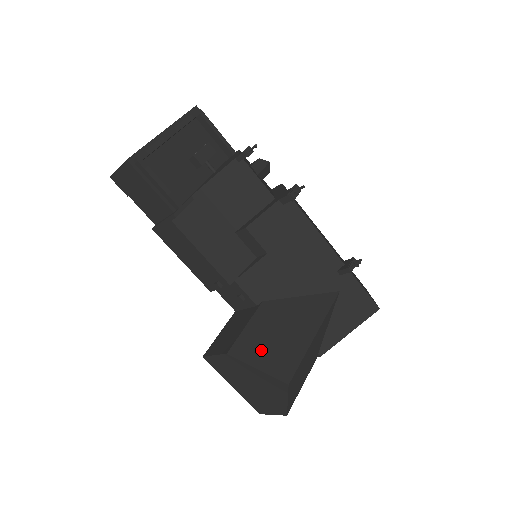
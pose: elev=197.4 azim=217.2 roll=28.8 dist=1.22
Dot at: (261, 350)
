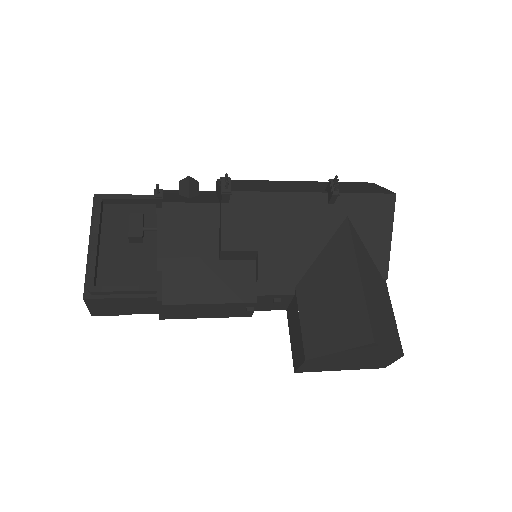
Dot at: (328, 332)
